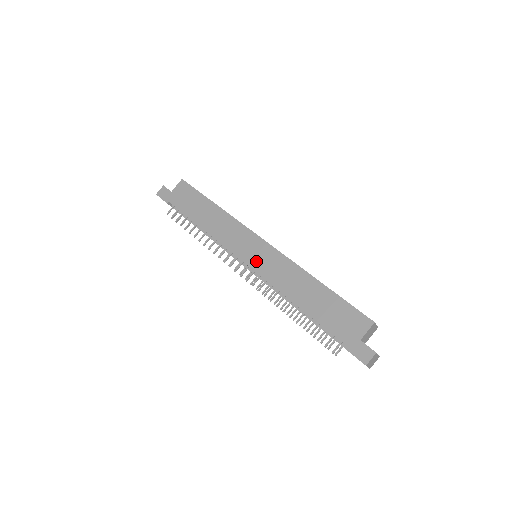
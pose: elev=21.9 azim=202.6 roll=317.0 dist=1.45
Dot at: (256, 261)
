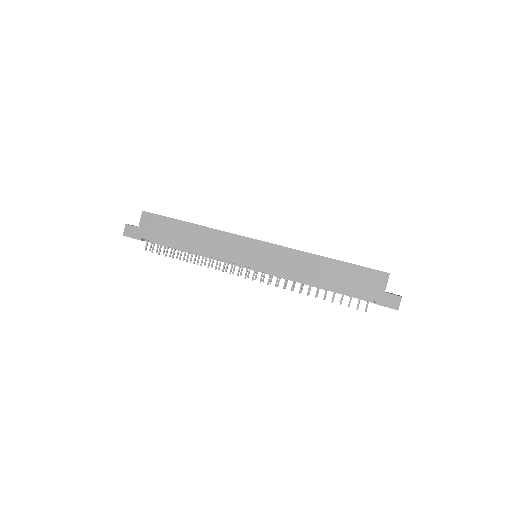
Dot at: (262, 262)
